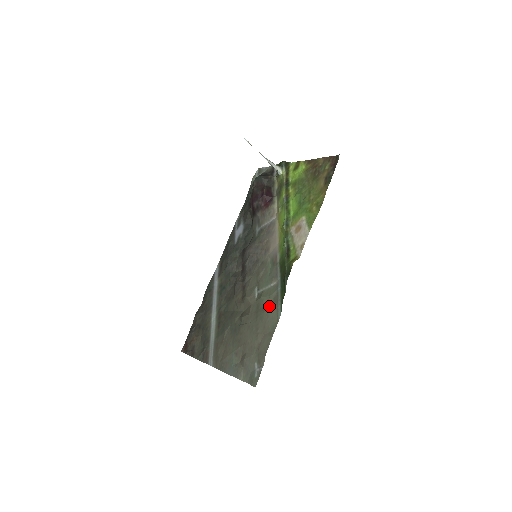
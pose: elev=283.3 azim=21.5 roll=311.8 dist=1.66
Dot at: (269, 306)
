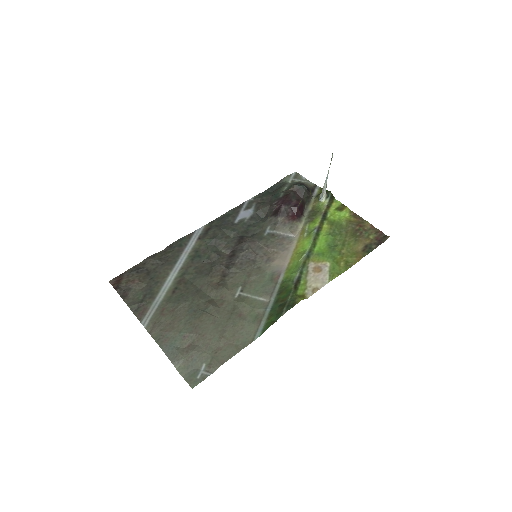
Dot at: (249, 318)
